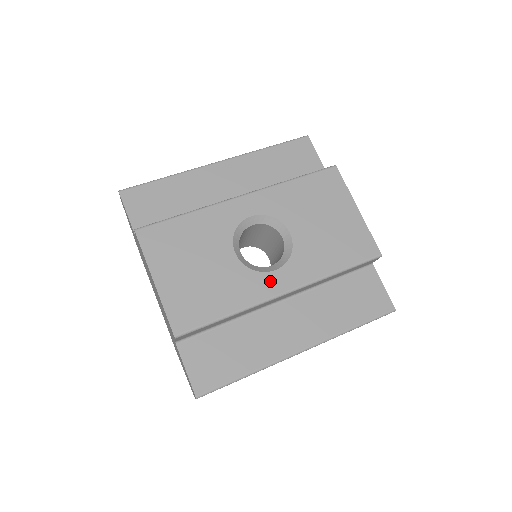
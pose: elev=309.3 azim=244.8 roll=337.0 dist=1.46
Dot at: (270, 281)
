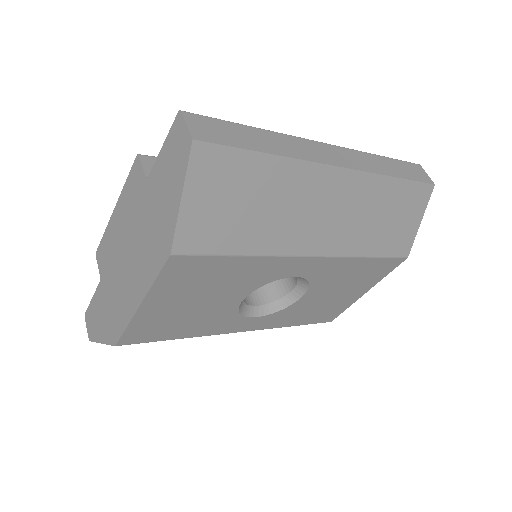
Dot at: occluded
